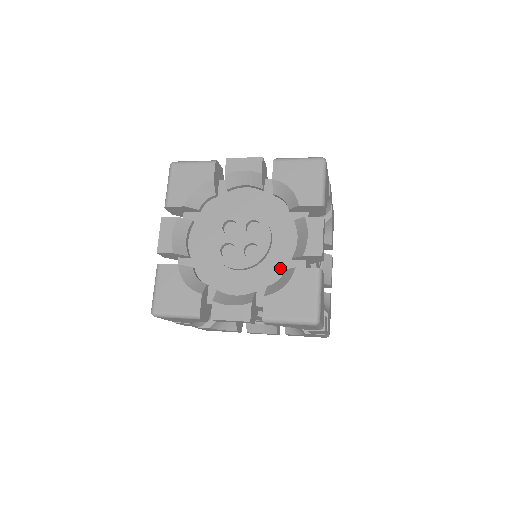
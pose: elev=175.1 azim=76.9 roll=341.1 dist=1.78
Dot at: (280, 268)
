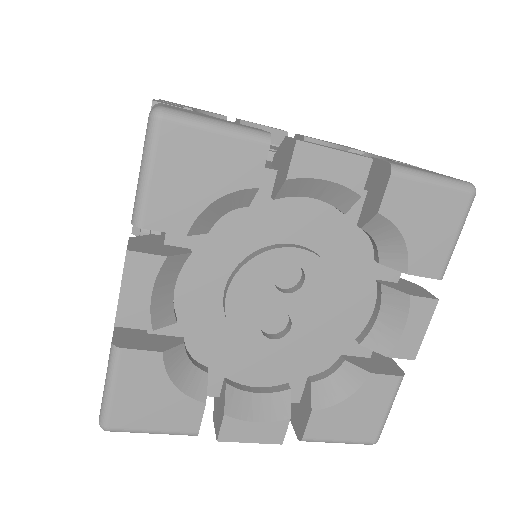
Dot at: occluded
